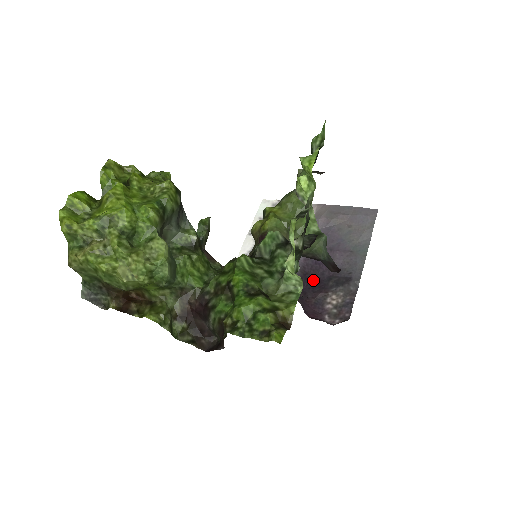
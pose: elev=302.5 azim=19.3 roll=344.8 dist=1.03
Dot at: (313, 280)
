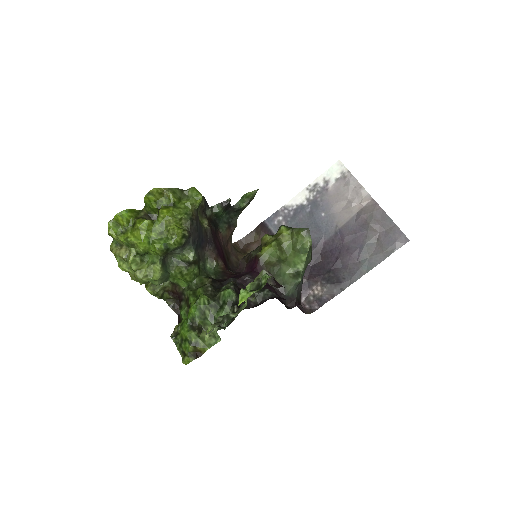
Dot at: (319, 263)
